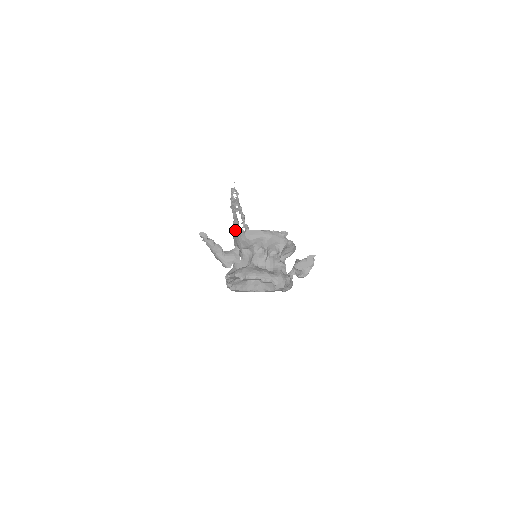
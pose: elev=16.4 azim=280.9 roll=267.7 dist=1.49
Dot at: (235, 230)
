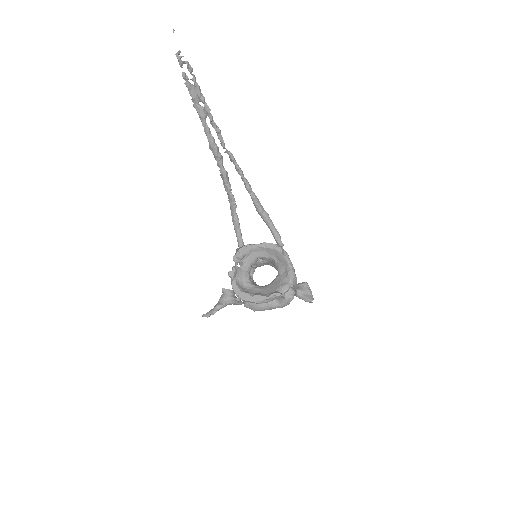
Dot at: (217, 165)
